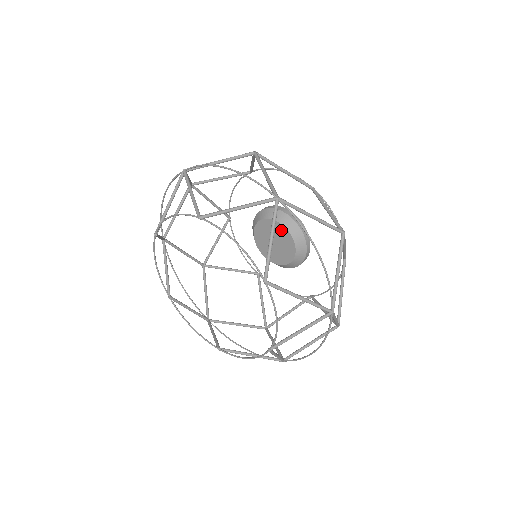
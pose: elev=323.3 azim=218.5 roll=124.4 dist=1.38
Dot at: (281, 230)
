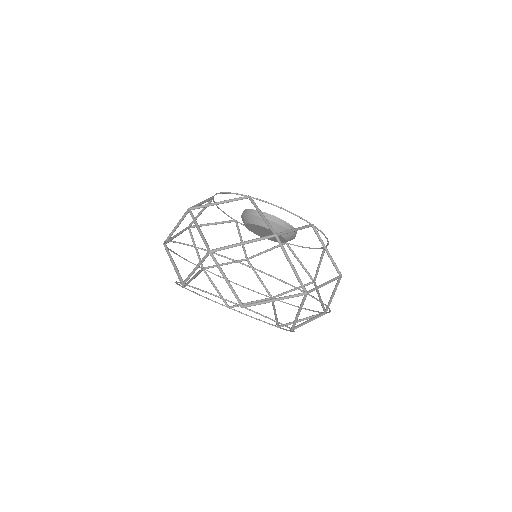
Dot at: (259, 227)
